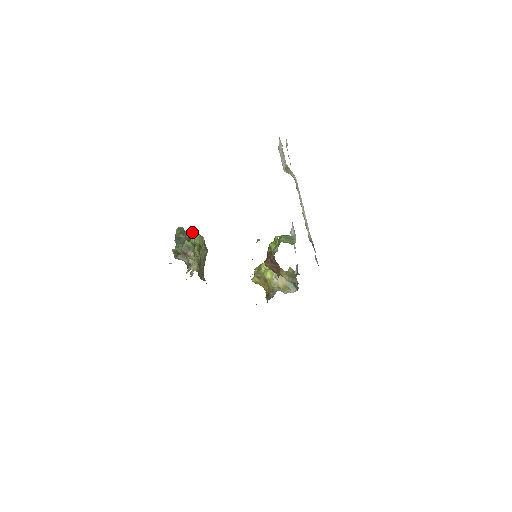
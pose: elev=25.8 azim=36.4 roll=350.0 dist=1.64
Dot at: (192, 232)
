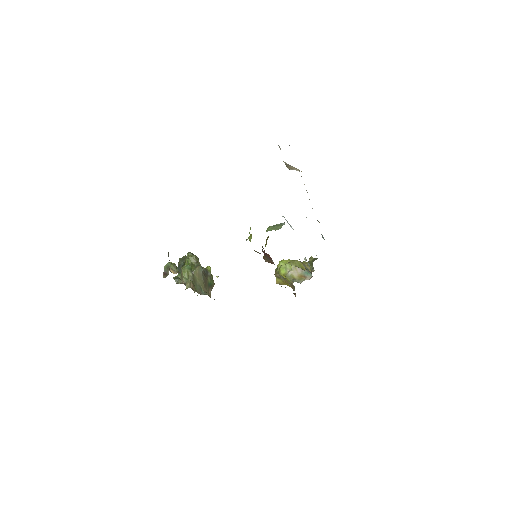
Dot at: (187, 256)
